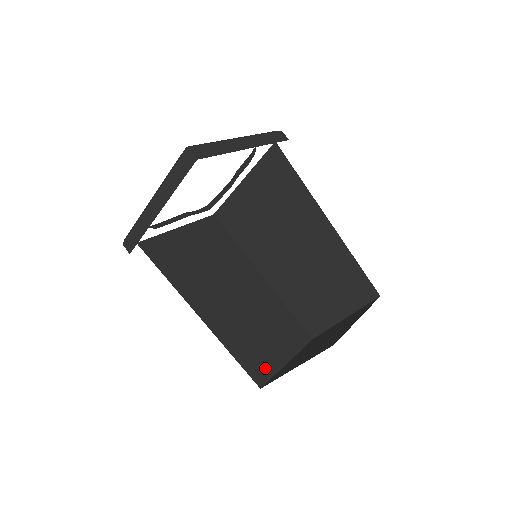
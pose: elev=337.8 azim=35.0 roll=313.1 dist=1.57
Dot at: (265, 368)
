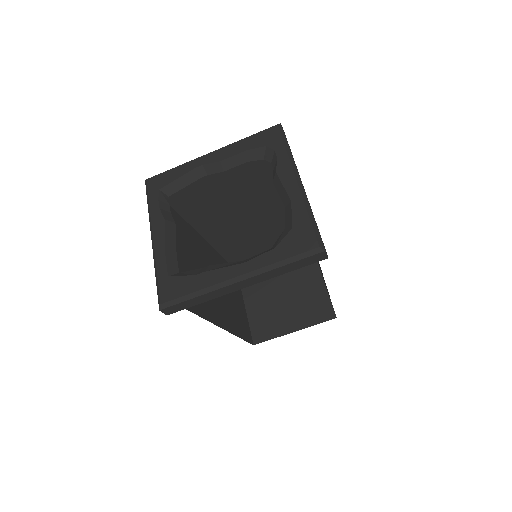
Dot at: (246, 326)
